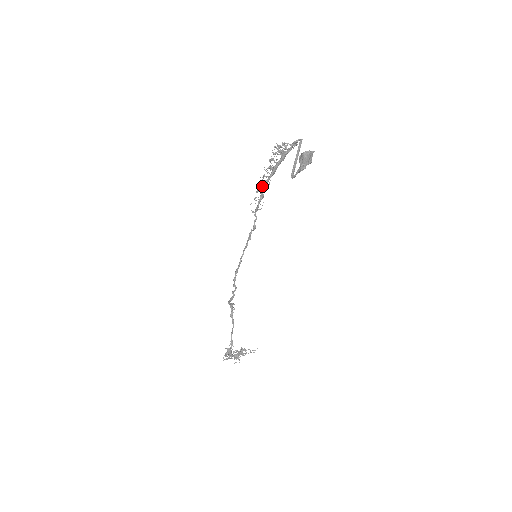
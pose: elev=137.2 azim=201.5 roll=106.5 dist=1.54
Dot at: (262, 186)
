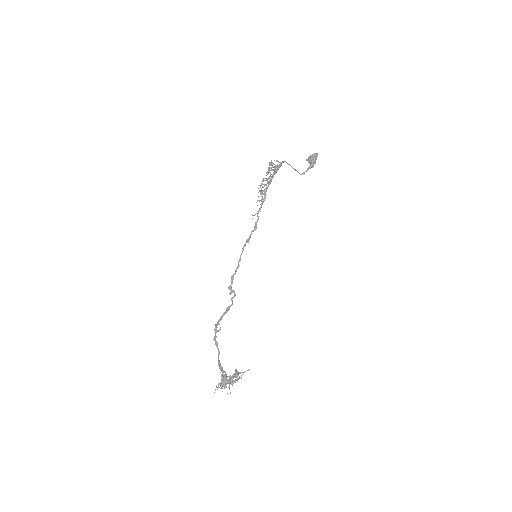
Dot at: (265, 190)
